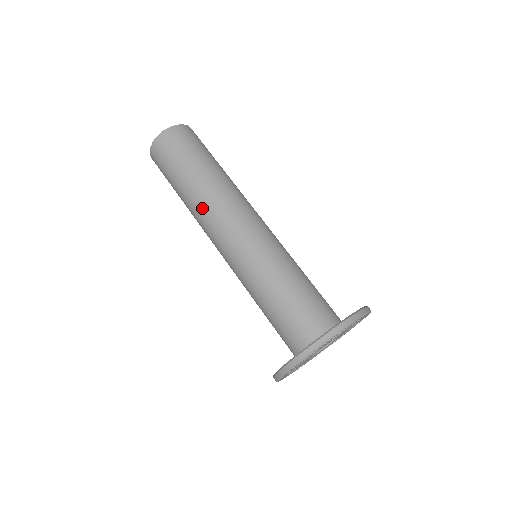
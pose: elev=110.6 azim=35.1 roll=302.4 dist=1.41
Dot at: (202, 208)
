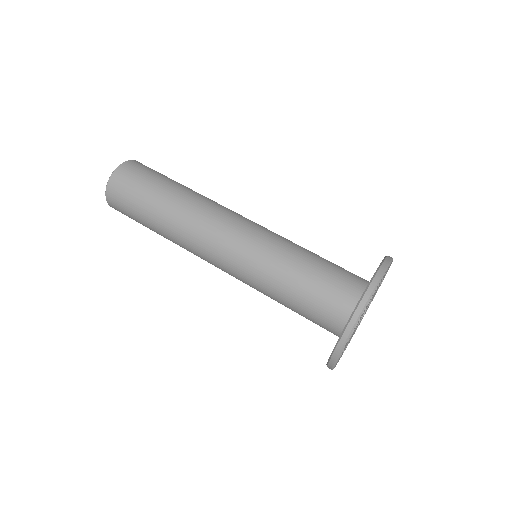
Dot at: (182, 235)
